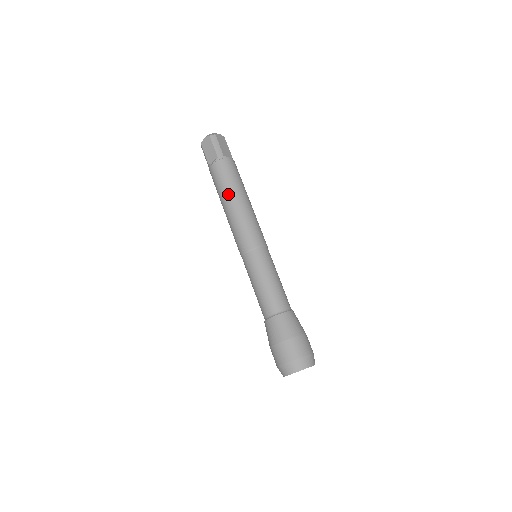
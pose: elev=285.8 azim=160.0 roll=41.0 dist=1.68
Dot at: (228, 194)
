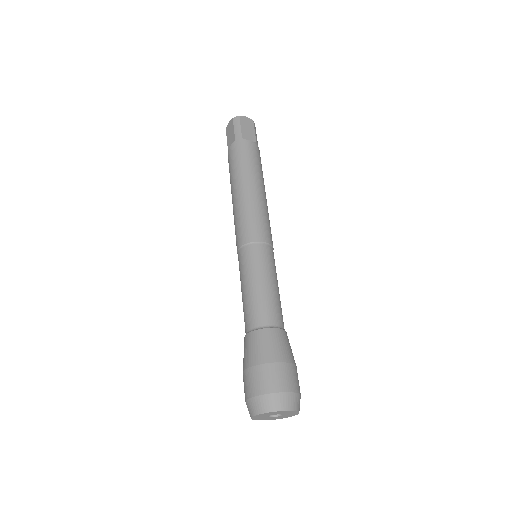
Dot at: (236, 180)
